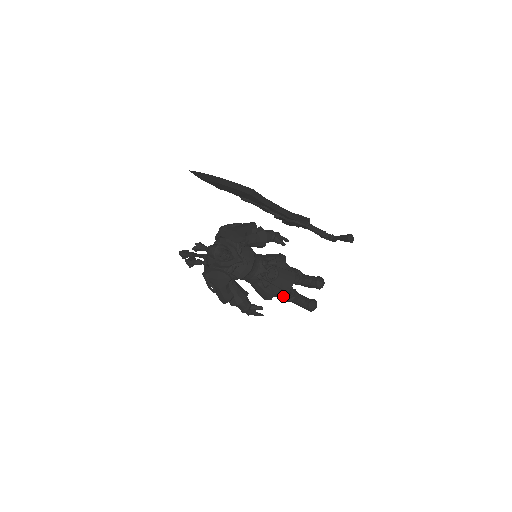
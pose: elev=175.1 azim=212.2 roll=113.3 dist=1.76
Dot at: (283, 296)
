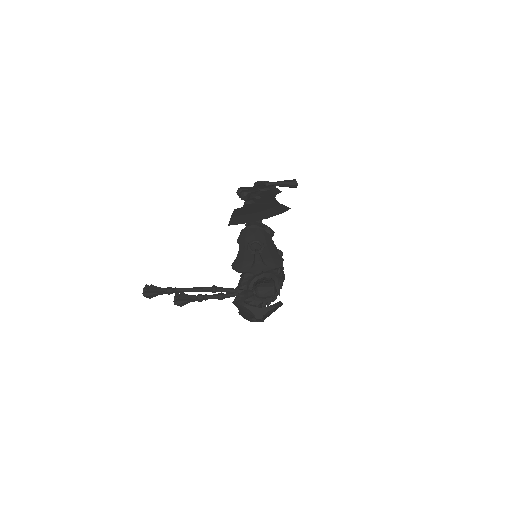
Dot at: occluded
